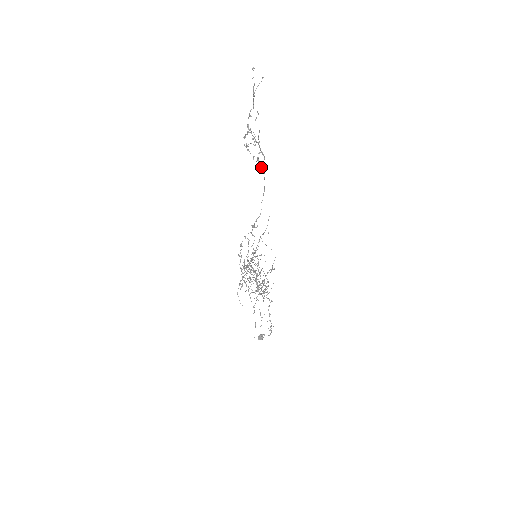
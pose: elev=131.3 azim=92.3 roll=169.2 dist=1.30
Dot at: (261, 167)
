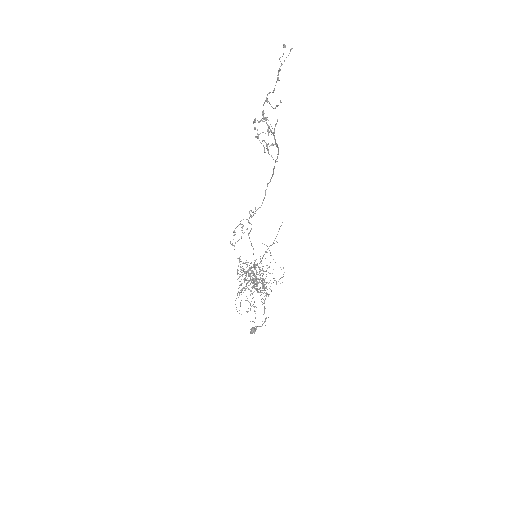
Dot at: (271, 156)
